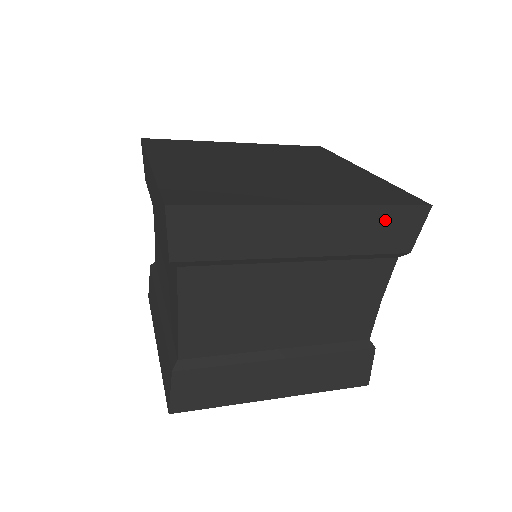
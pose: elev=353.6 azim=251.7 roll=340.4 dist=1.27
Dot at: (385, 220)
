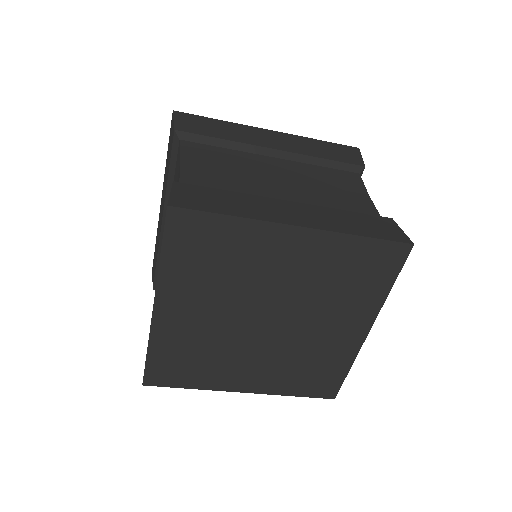
Dot at: (328, 147)
